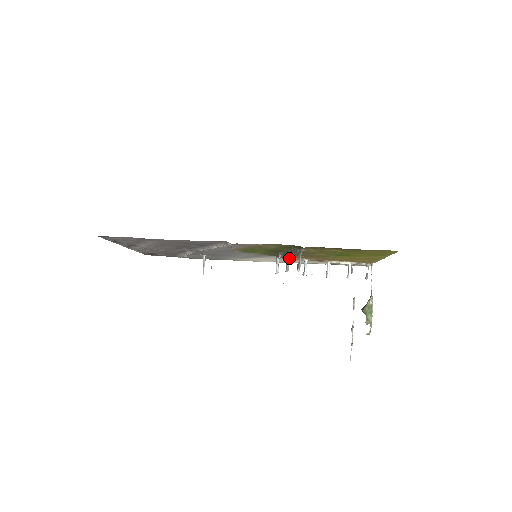
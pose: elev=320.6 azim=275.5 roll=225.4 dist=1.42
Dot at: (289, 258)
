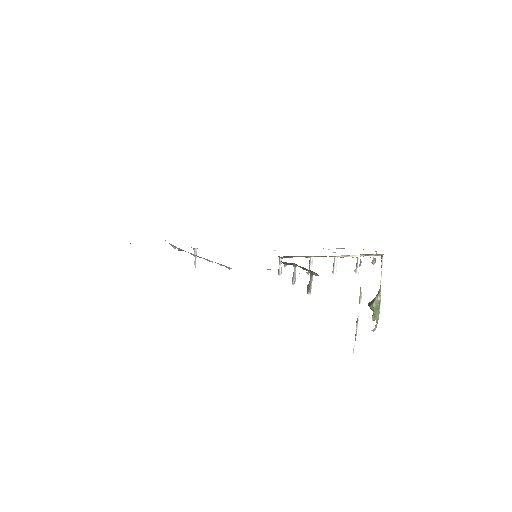
Dot at: occluded
